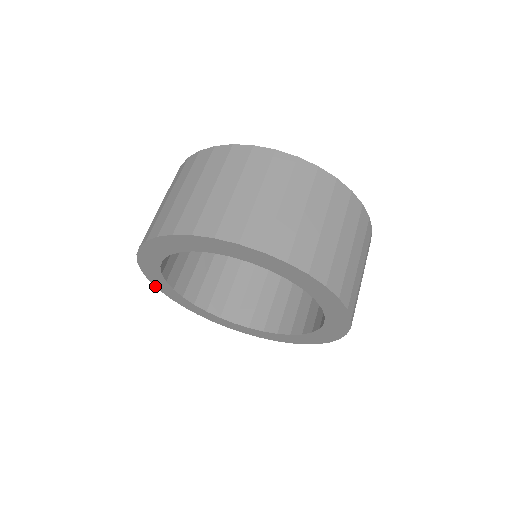
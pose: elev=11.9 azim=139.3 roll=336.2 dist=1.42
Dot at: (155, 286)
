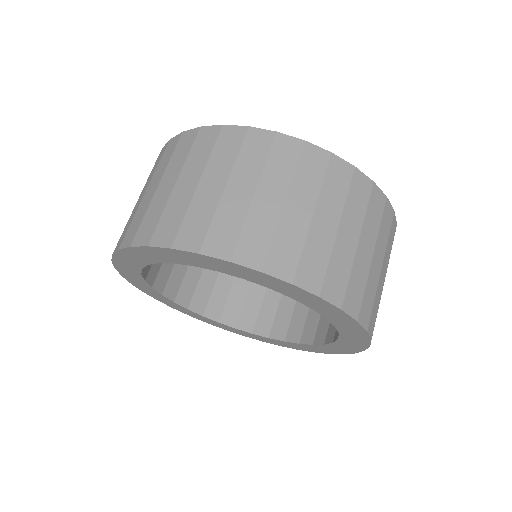
Dot at: (128, 281)
